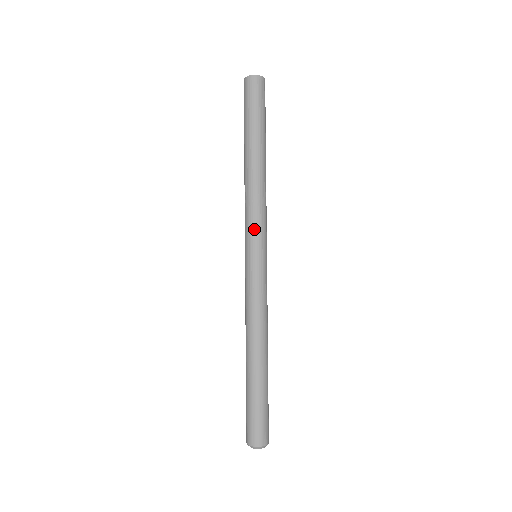
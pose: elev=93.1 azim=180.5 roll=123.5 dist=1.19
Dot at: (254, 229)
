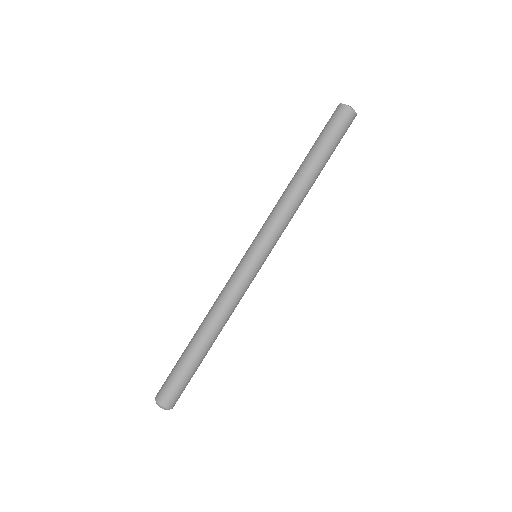
Dot at: (262, 230)
